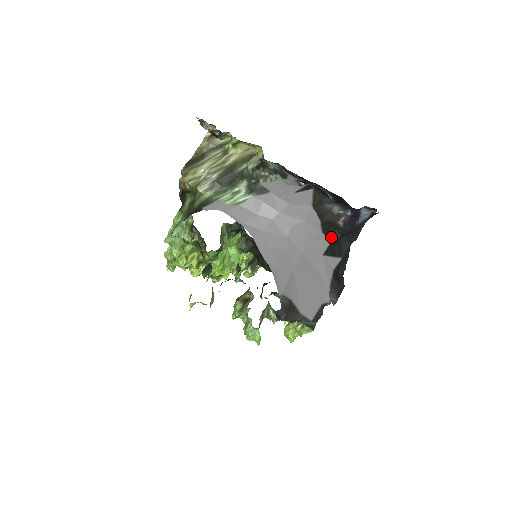
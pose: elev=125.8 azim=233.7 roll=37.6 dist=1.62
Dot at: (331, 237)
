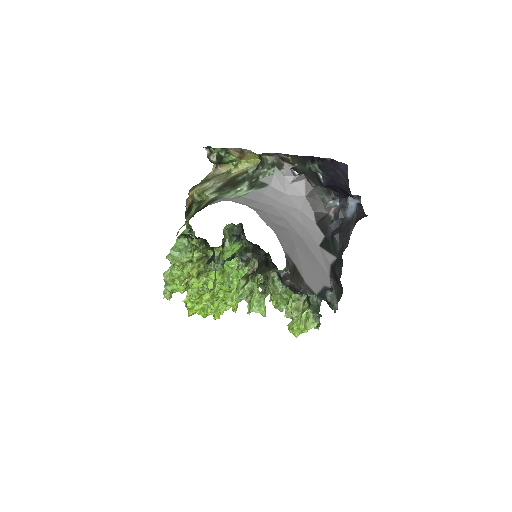
Dot at: (325, 231)
